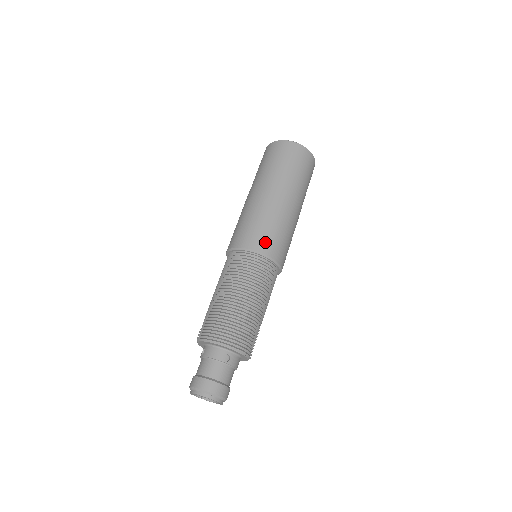
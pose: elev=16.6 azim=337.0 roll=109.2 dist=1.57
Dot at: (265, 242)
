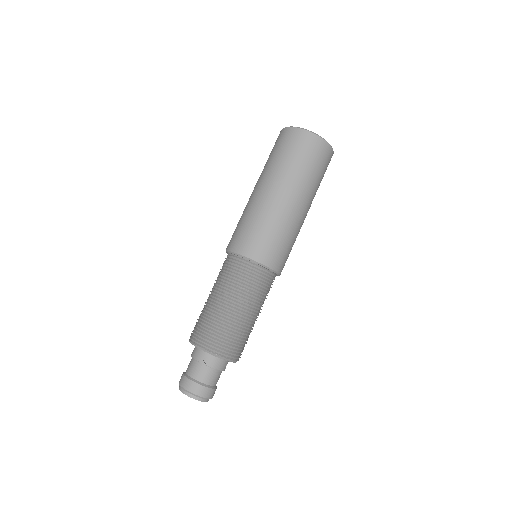
Dot at: (252, 245)
